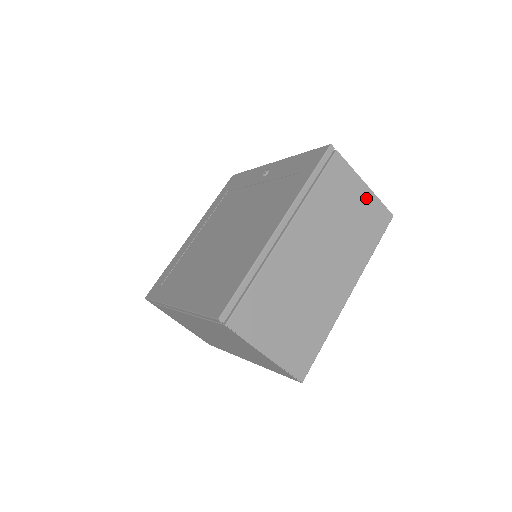
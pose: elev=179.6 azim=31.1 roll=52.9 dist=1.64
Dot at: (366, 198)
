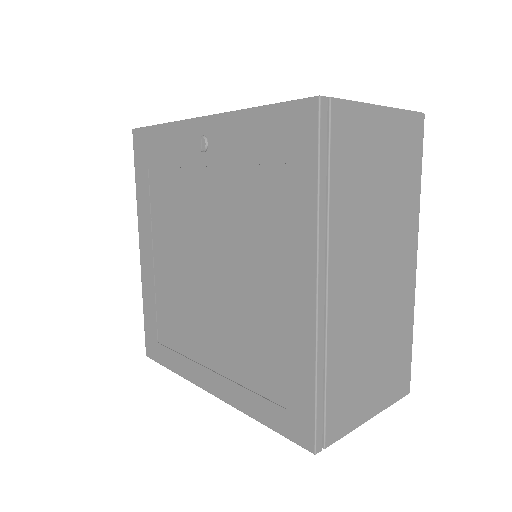
Dot at: (390, 127)
